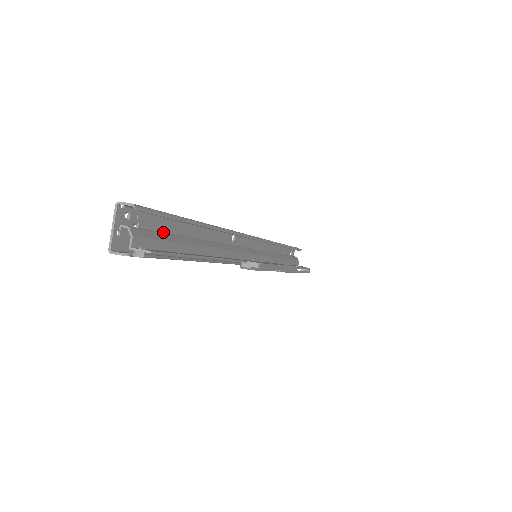
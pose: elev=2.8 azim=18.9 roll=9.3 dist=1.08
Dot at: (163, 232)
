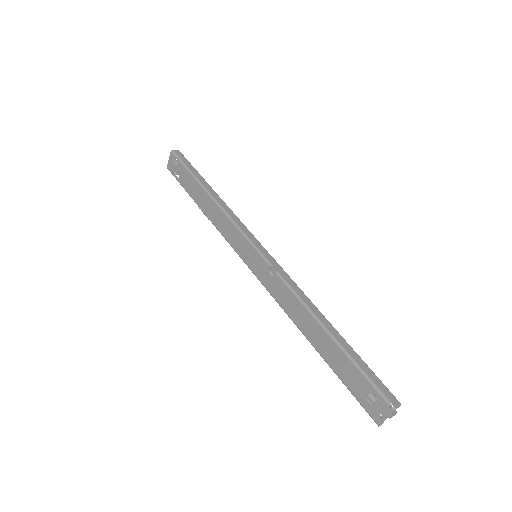
Dot at: (348, 369)
